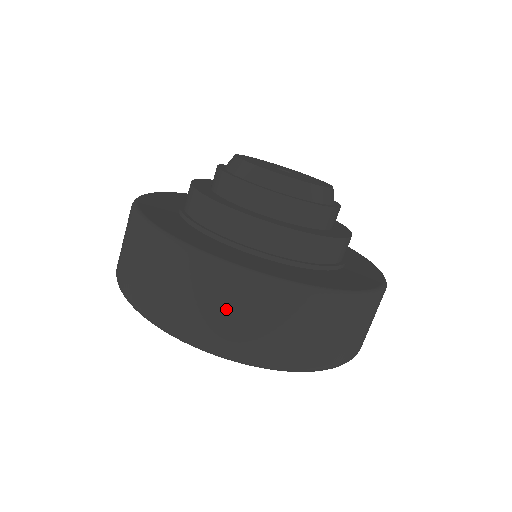
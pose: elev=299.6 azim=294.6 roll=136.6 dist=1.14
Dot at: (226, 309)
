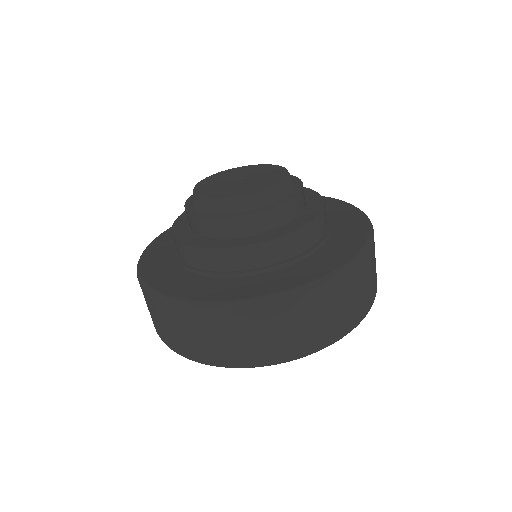
Dot at: (167, 324)
